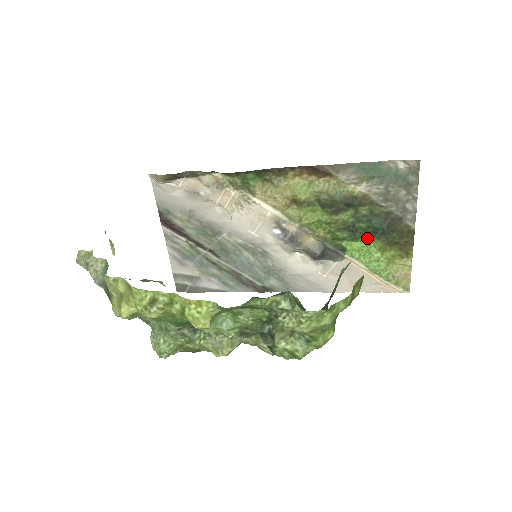
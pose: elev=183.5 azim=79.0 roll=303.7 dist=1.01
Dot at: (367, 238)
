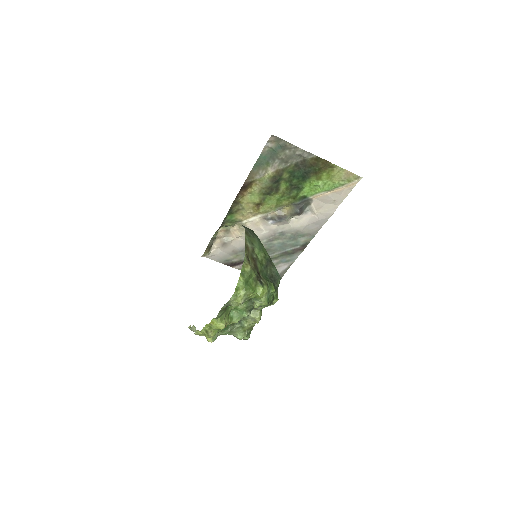
Dot at: (305, 182)
